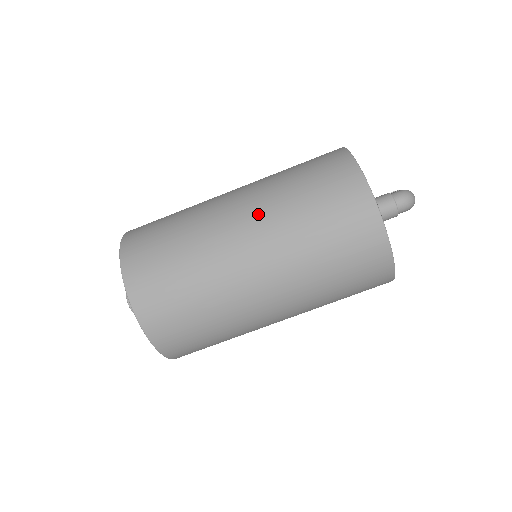
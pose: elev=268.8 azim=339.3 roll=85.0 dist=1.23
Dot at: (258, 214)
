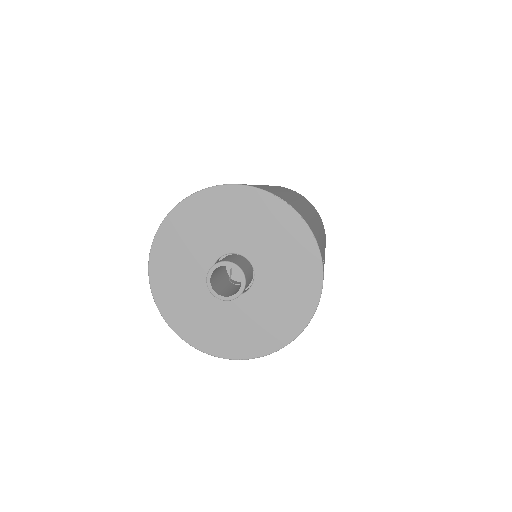
Dot at: occluded
